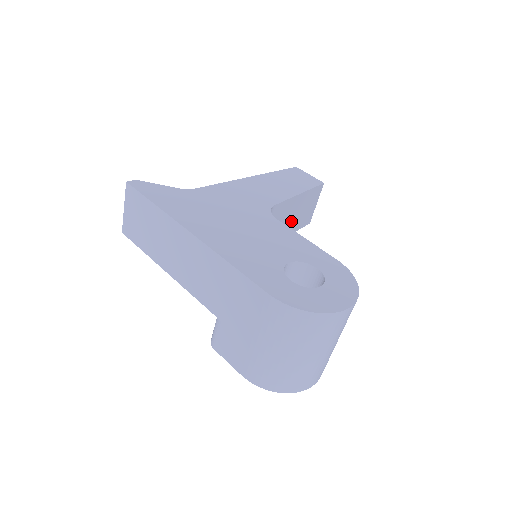
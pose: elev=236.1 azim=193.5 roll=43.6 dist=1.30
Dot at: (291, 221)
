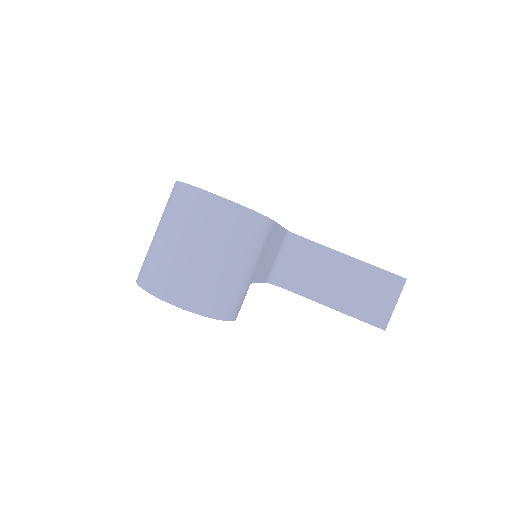
Dot at: (342, 290)
